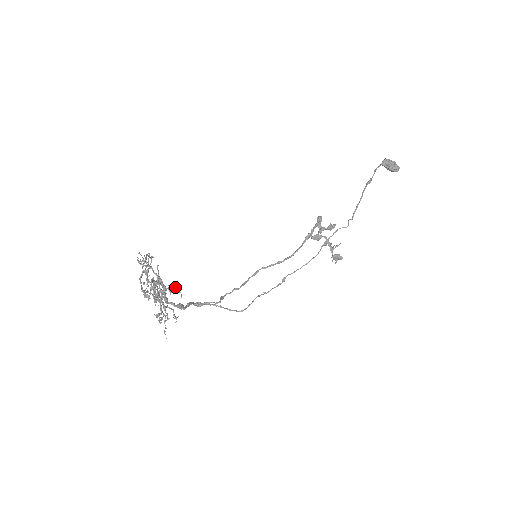
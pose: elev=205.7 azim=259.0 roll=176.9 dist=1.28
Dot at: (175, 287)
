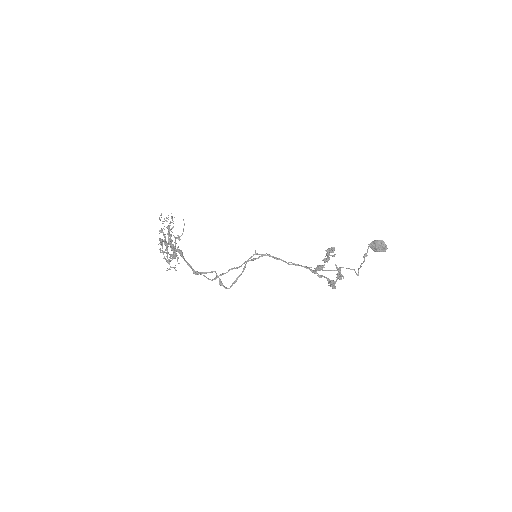
Dot at: occluded
